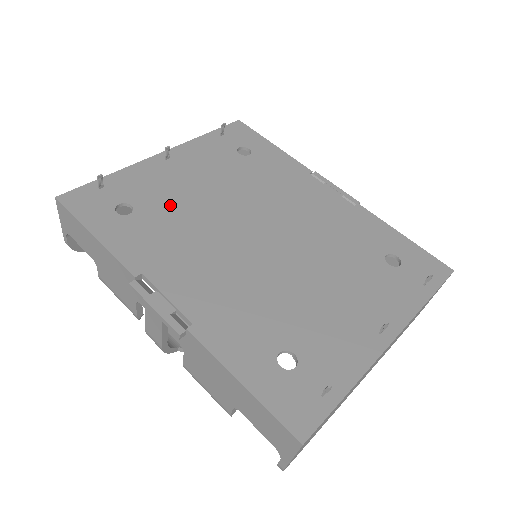
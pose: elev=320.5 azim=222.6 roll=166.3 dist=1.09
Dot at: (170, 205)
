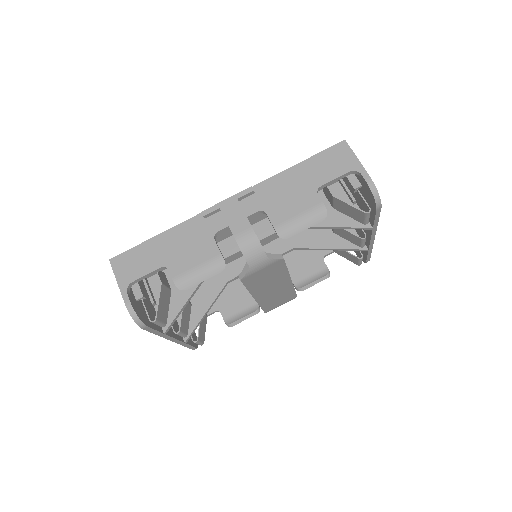
Dot at: occluded
